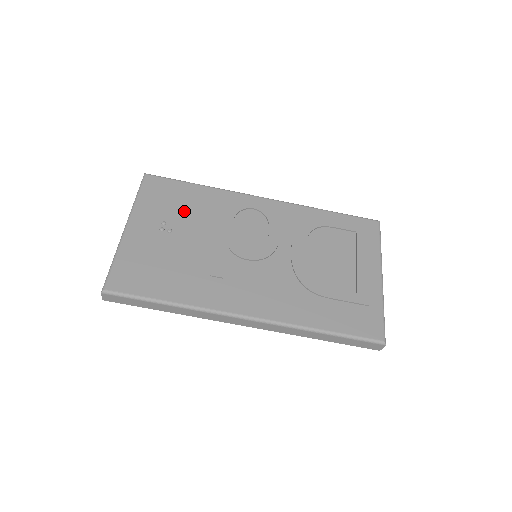
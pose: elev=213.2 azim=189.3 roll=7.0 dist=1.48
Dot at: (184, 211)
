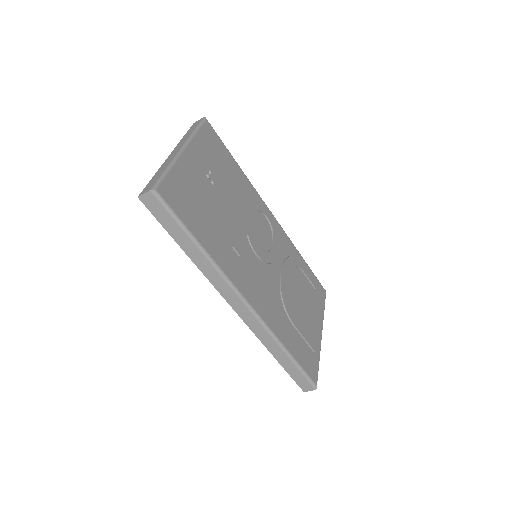
Dot at: (225, 176)
